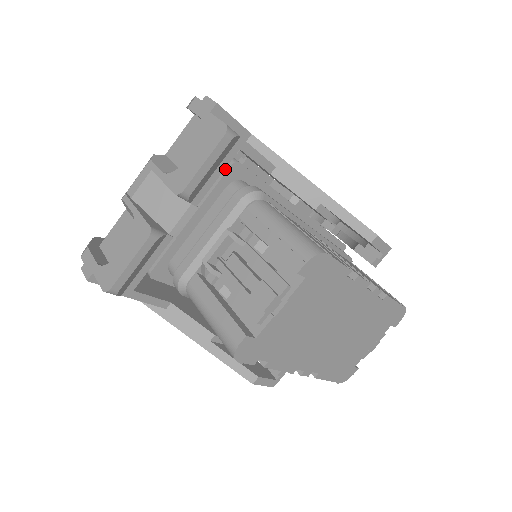
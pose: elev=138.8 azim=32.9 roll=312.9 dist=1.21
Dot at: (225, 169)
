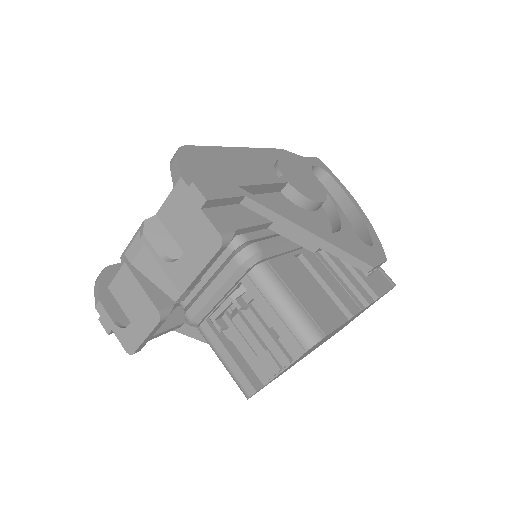
Dot at: occluded
